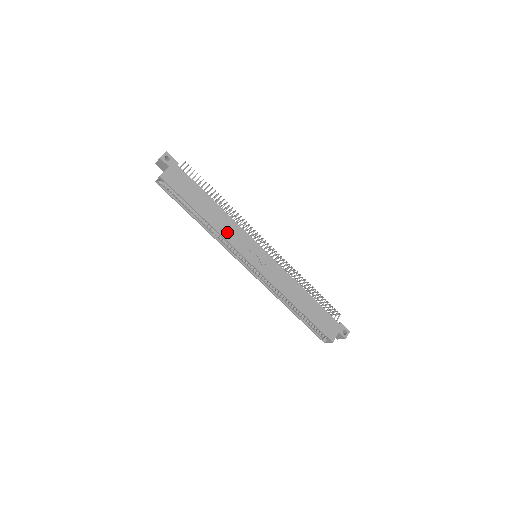
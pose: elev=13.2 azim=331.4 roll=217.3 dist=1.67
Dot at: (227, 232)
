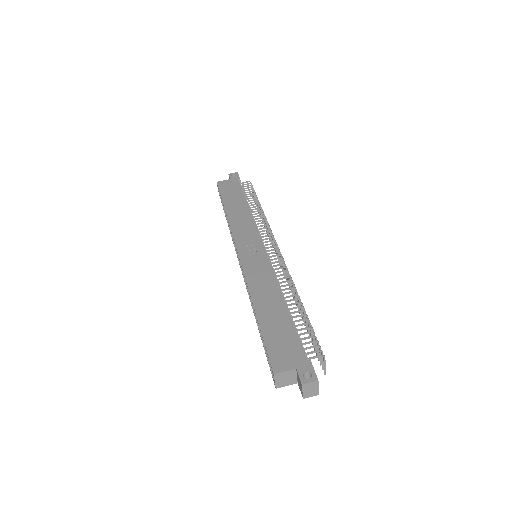
Dot at: (238, 224)
